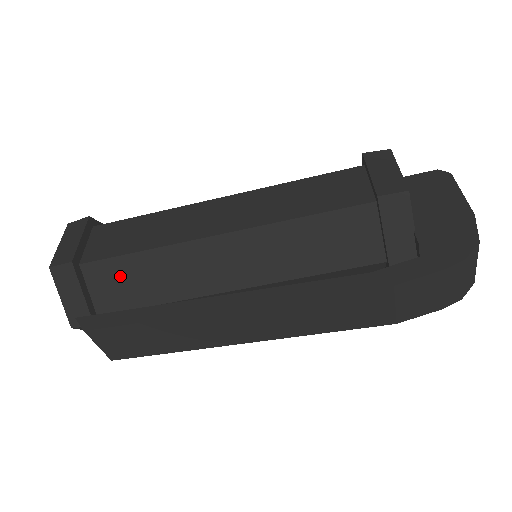
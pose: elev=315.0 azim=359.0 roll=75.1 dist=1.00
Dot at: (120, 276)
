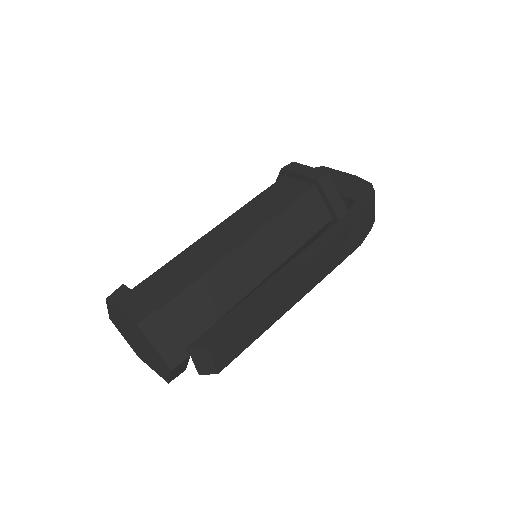
Dot at: (191, 305)
